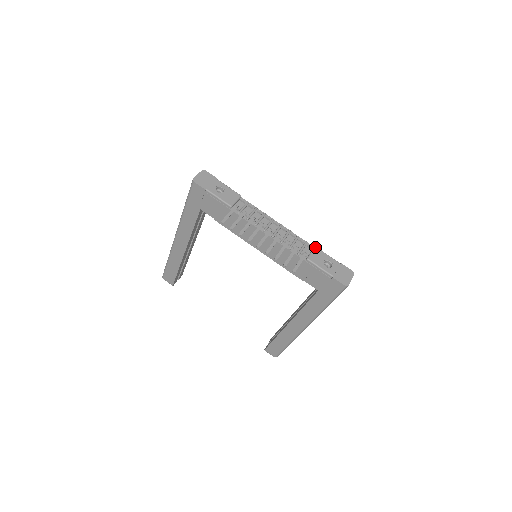
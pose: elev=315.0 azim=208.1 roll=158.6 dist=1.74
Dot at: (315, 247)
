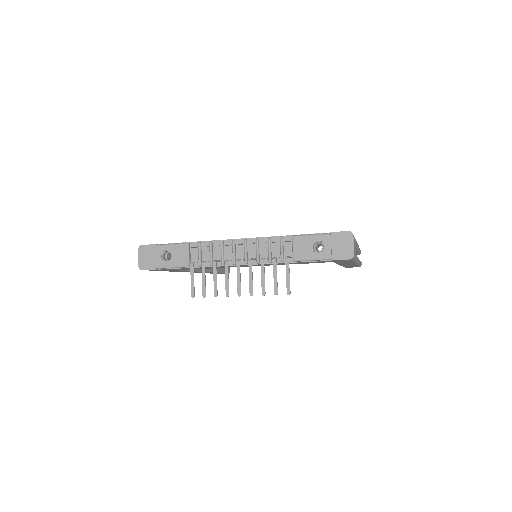
Dot at: (293, 238)
